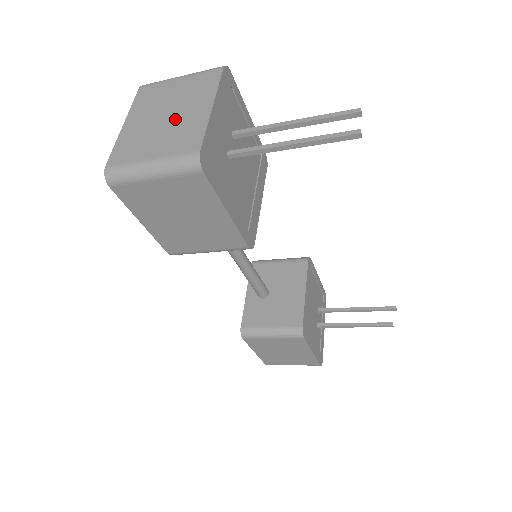
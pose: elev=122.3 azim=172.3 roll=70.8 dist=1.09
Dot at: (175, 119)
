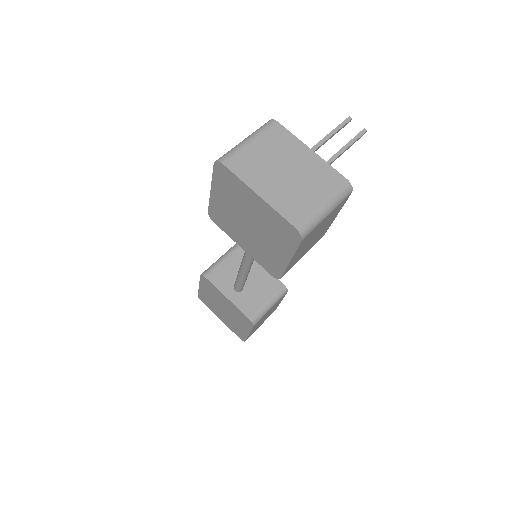
Dot at: (298, 171)
